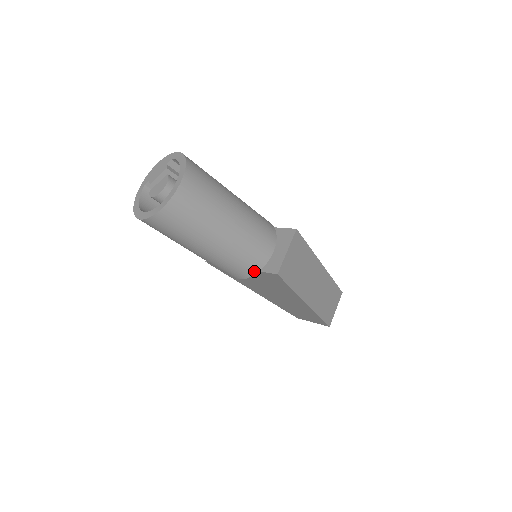
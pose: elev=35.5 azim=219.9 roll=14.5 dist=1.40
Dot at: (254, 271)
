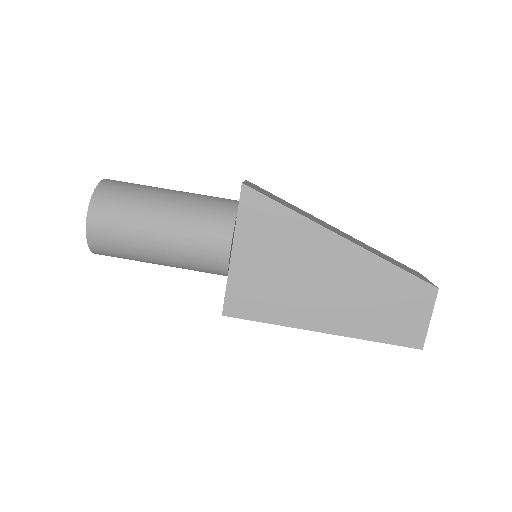
Dot at: (232, 216)
